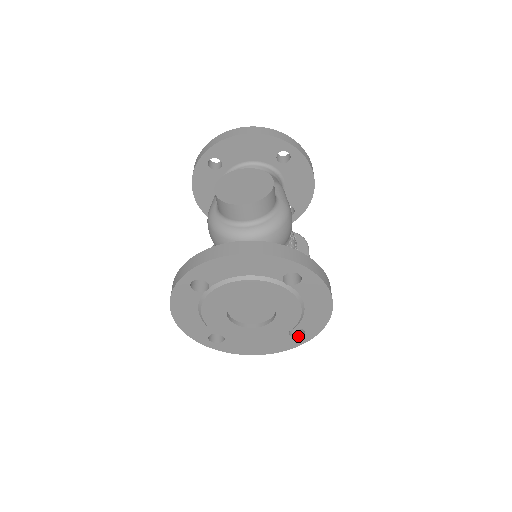
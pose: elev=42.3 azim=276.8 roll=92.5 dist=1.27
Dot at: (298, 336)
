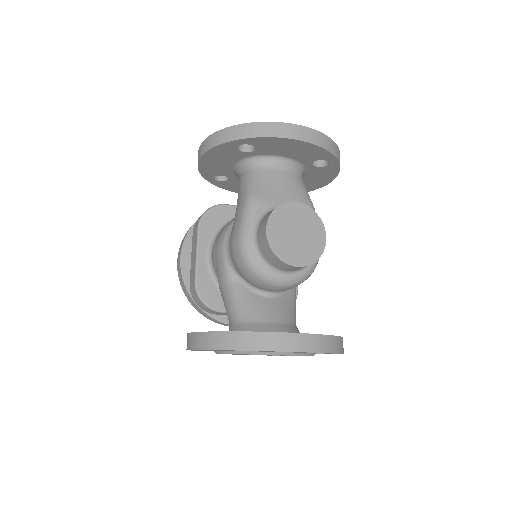
Dot at: occluded
